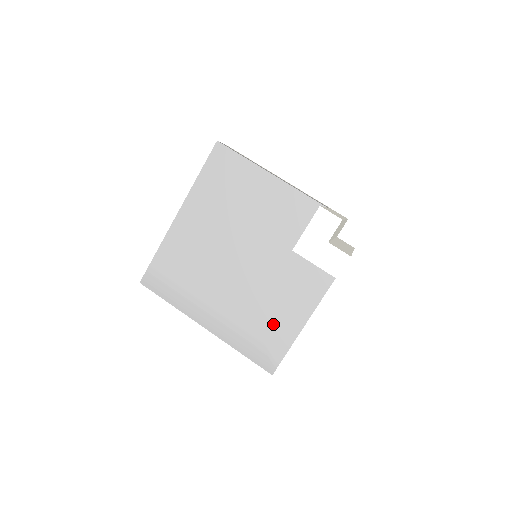
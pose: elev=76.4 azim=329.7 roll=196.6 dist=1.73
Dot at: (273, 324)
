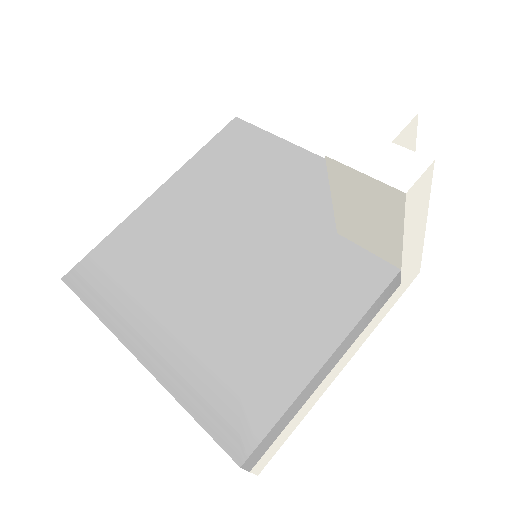
Dot at: (263, 358)
